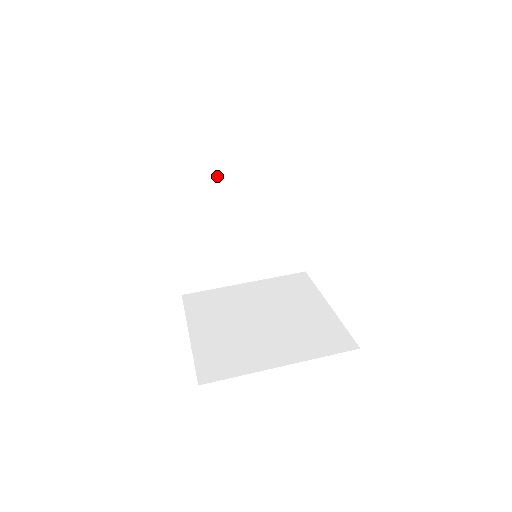
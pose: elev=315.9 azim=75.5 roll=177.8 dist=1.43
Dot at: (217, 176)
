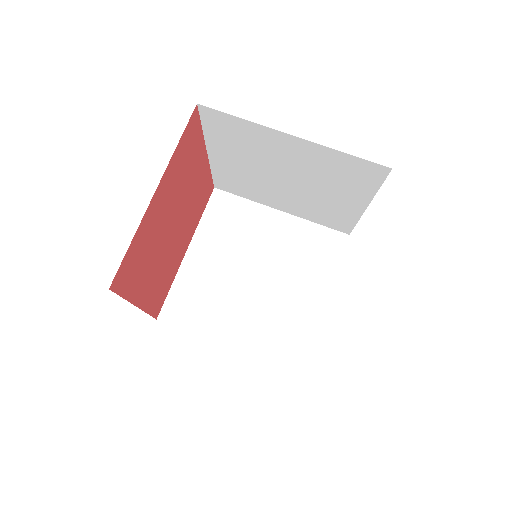
Dot at: (268, 137)
